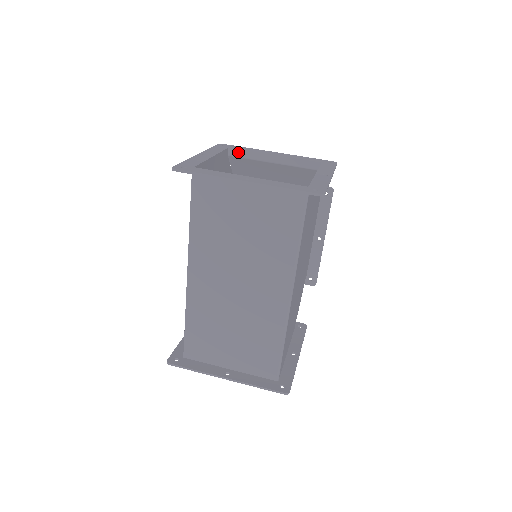
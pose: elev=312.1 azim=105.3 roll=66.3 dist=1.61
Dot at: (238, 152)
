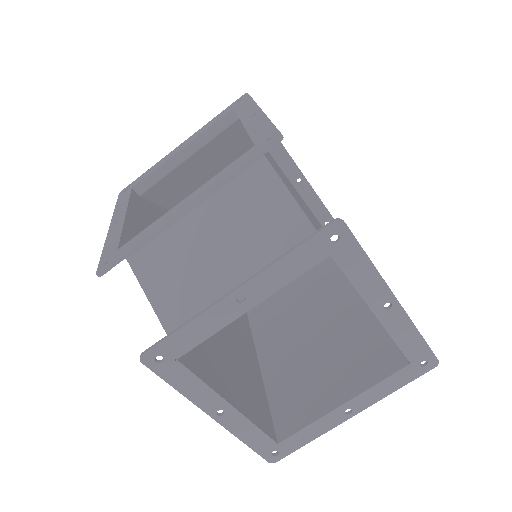
Dot at: (192, 345)
